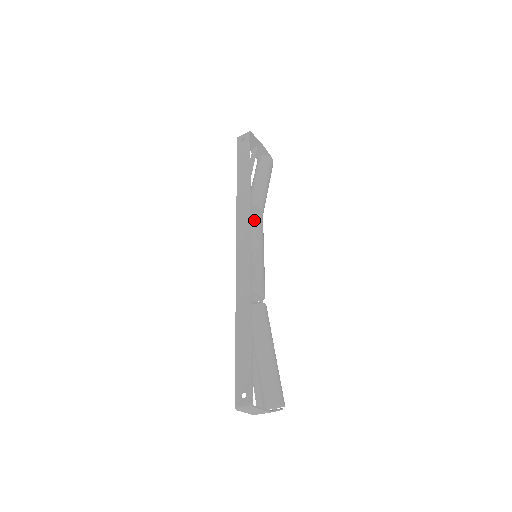
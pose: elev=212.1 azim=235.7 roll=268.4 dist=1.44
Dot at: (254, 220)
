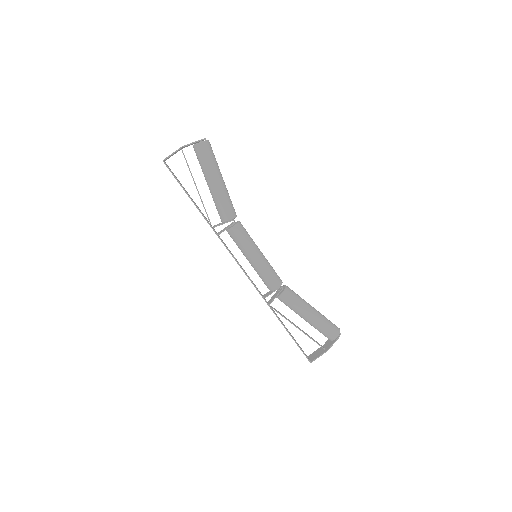
Dot at: (232, 237)
